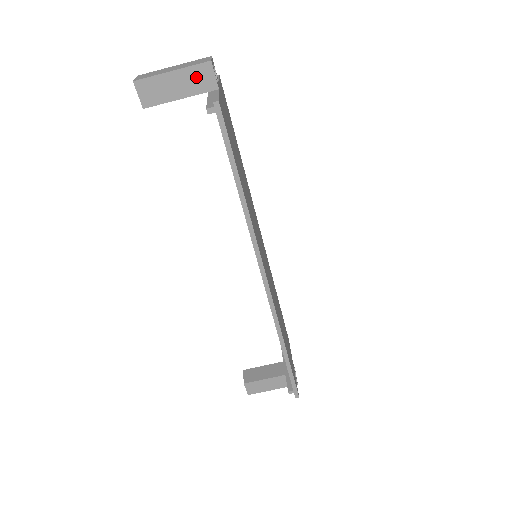
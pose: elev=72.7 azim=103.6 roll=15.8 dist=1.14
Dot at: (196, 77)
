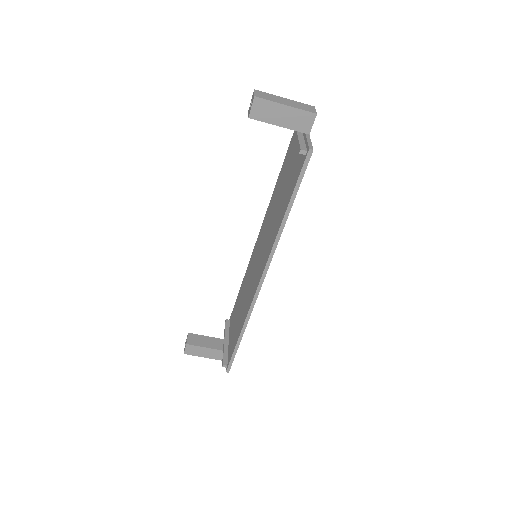
Dot at: (300, 118)
